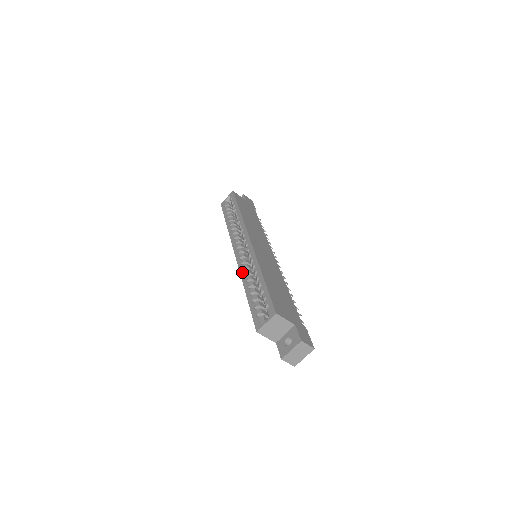
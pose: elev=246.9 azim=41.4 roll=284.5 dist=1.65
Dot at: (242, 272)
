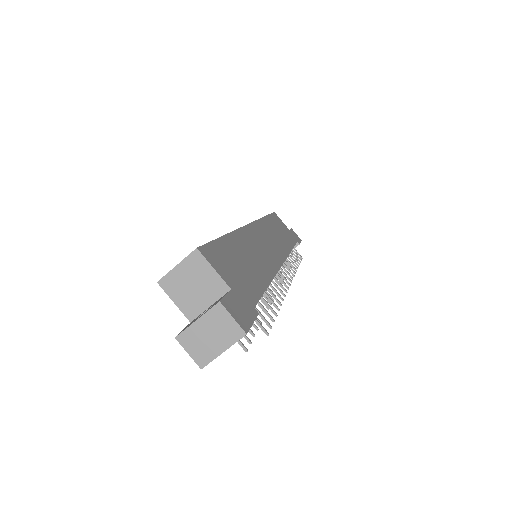
Dot at: occluded
